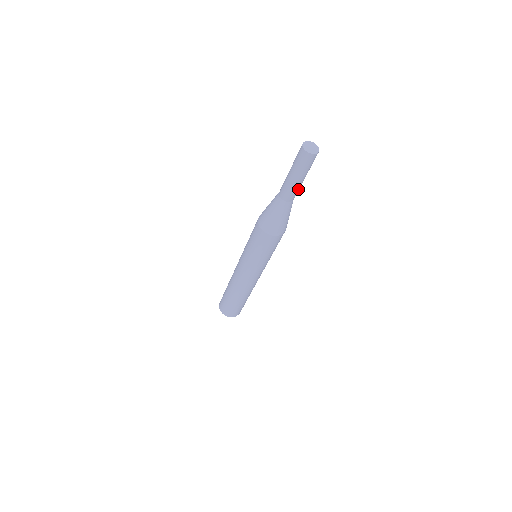
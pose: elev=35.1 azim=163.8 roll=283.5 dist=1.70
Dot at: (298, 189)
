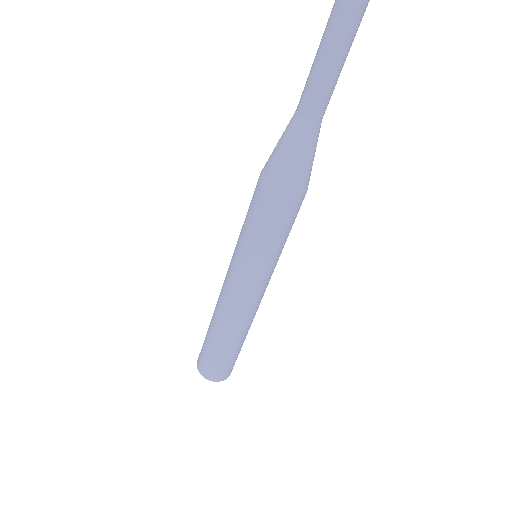
Dot at: (326, 92)
